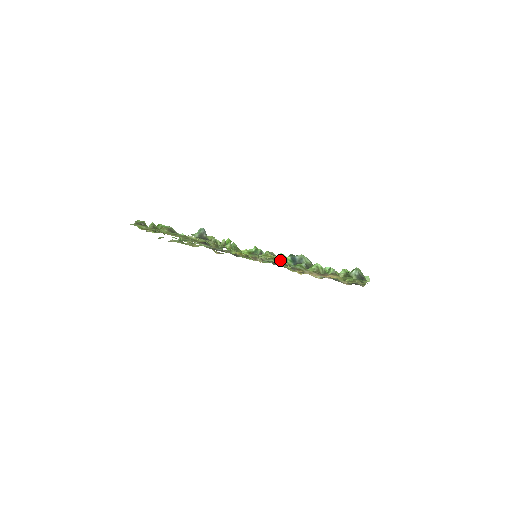
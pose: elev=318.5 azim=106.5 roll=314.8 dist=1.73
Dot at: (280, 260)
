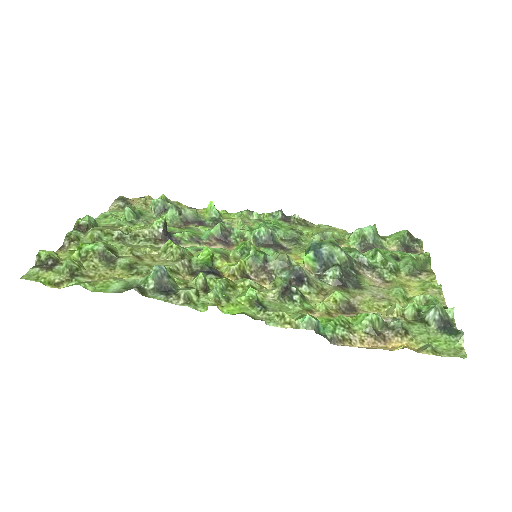
Dot at: (299, 274)
